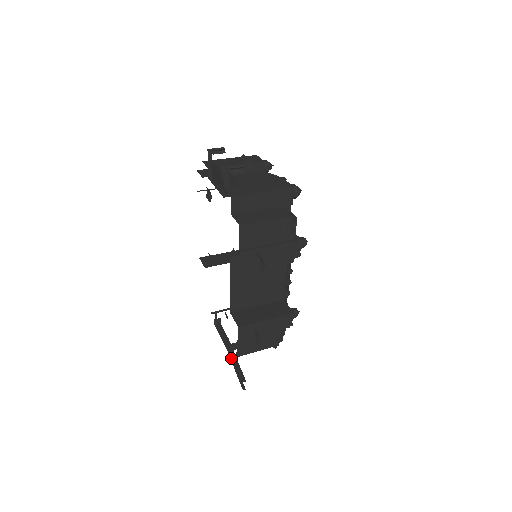
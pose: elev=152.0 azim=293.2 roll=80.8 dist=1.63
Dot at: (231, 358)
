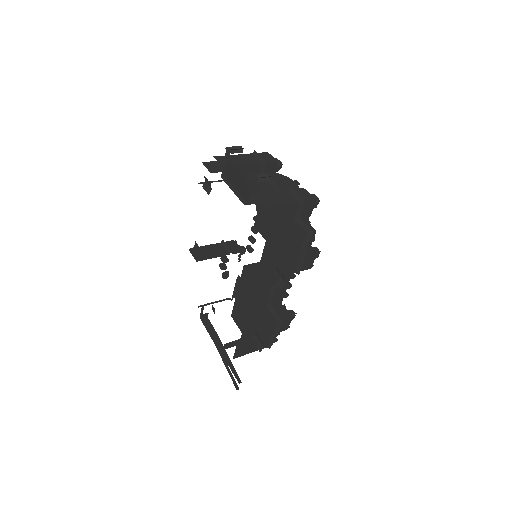
Dot at: (224, 357)
